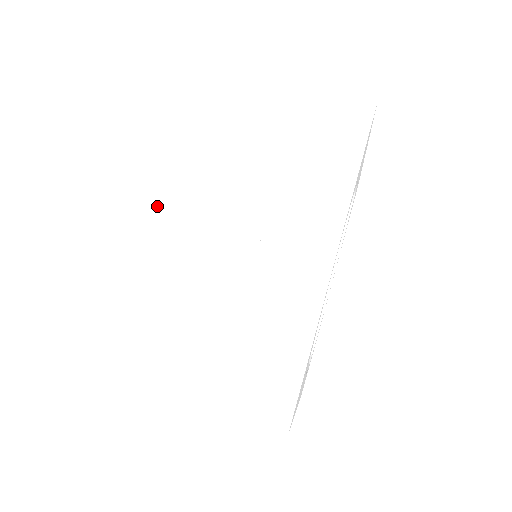
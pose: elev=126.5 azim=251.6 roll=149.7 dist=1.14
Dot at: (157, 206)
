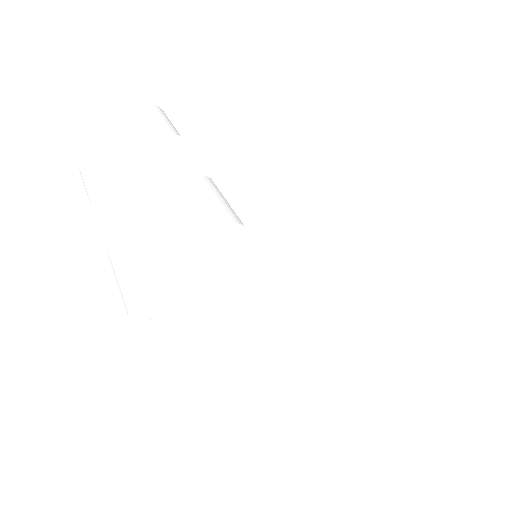
Dot at: occluded
